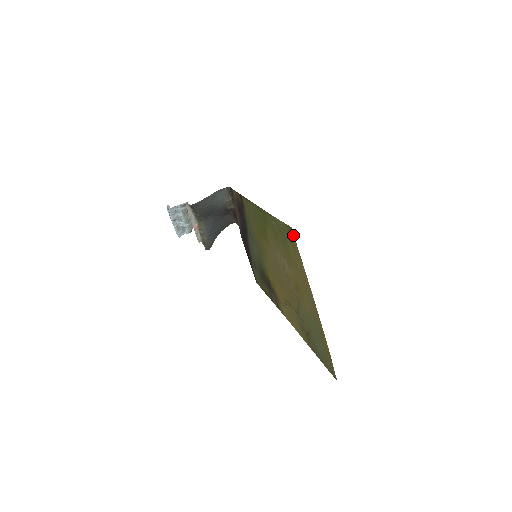
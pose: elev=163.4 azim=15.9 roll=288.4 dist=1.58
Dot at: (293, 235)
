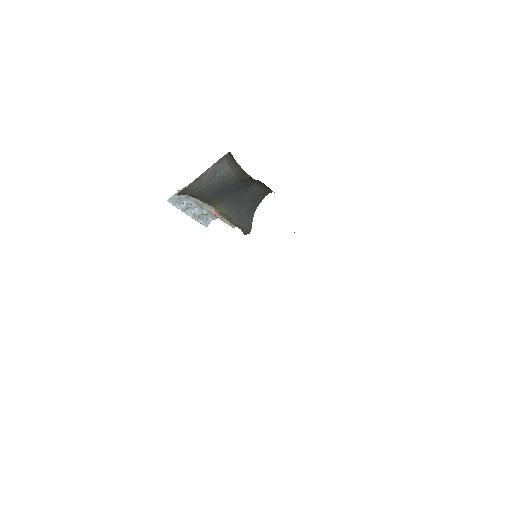
Dot at: occluded
